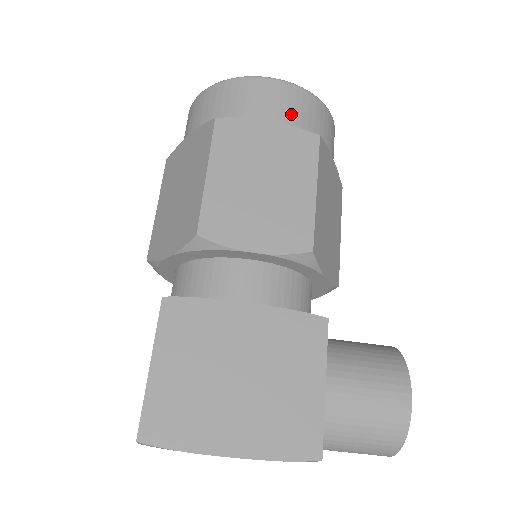
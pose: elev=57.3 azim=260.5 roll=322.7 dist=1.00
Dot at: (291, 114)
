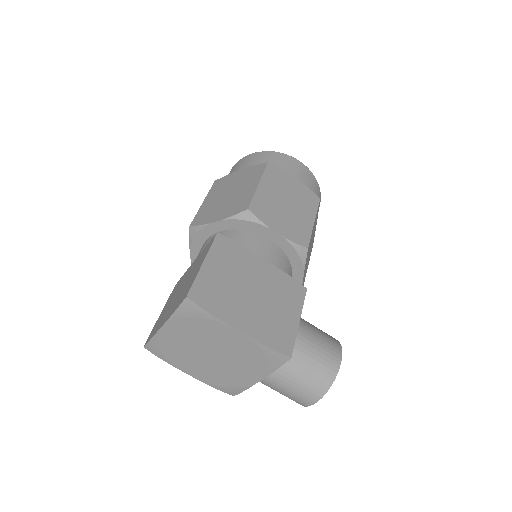
Dot at: (306, 182)
